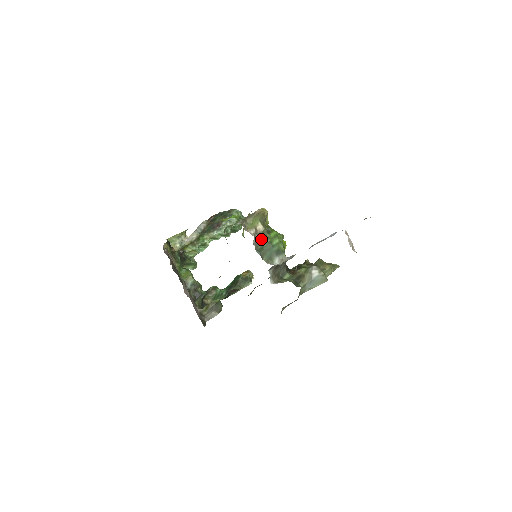
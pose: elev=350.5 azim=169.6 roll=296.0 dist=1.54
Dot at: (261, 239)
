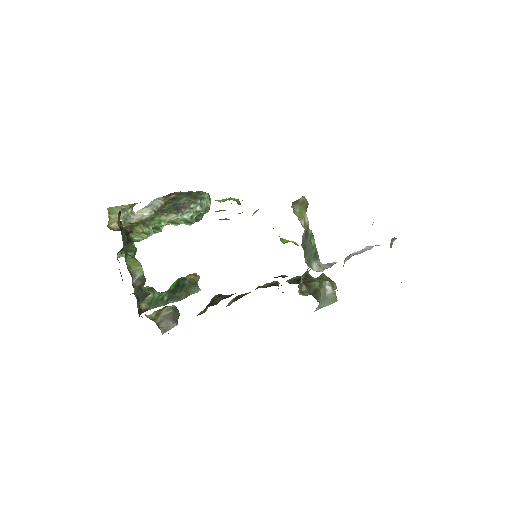
Dot at: (306, 235)
